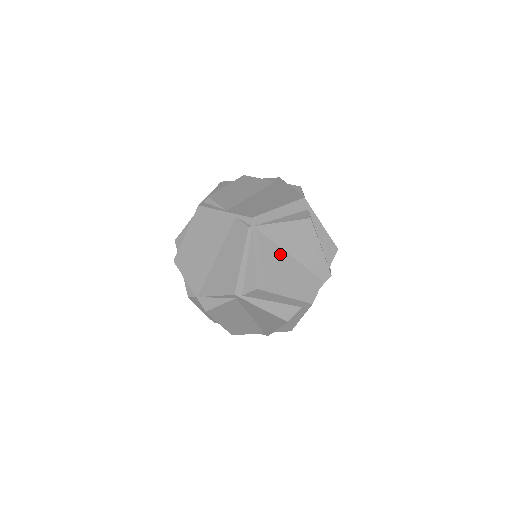
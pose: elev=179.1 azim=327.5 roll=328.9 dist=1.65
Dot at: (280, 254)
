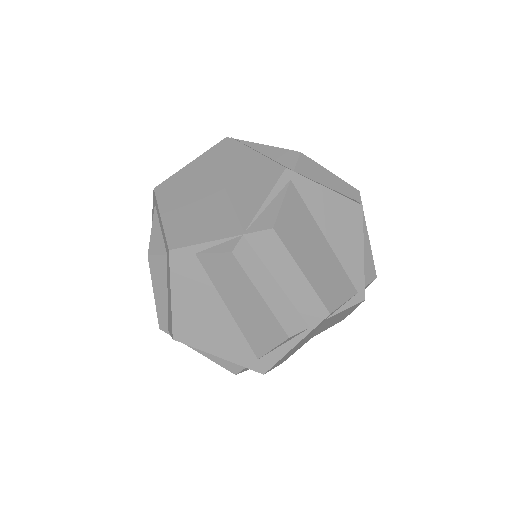
Dot at: occluded
